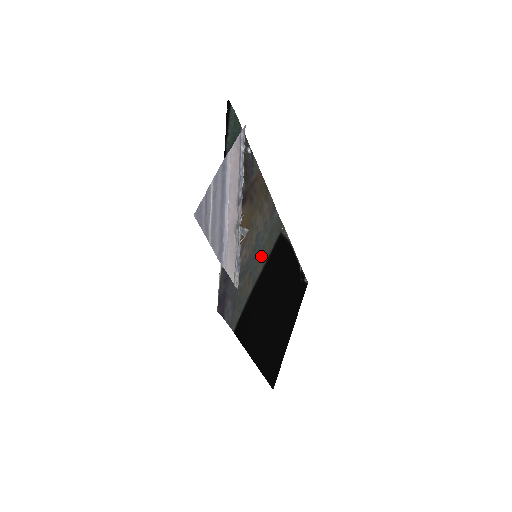
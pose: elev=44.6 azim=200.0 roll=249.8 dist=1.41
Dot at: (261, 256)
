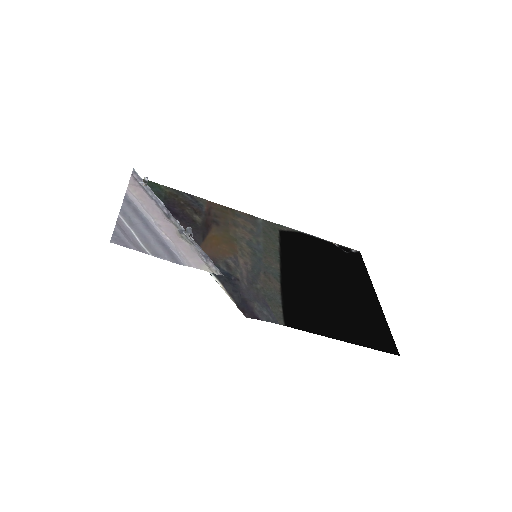
Dot at: (268, 256)
